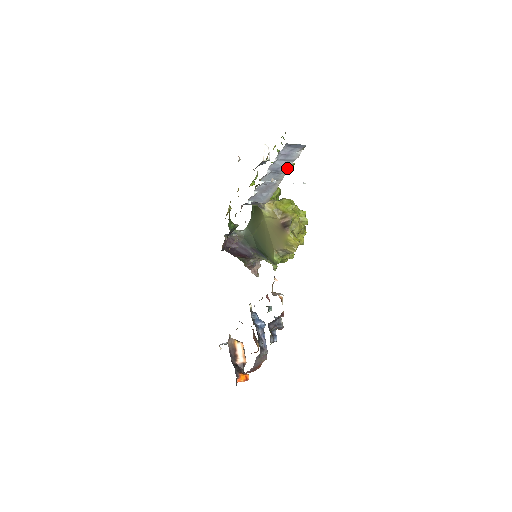
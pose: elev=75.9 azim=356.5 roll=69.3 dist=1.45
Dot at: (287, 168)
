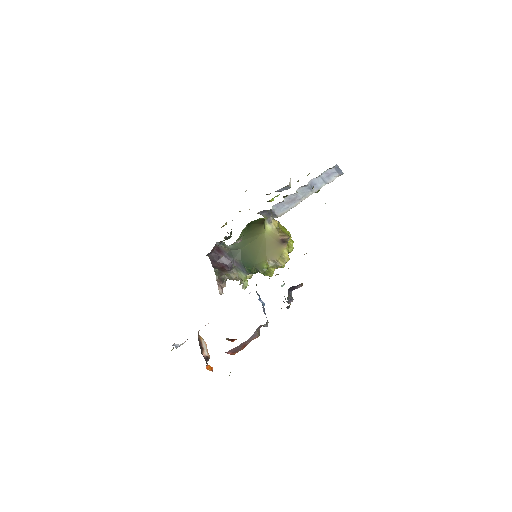
Dot at: (318, 188)
